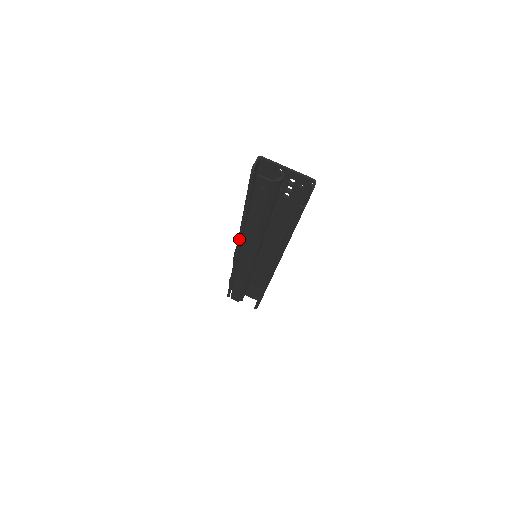
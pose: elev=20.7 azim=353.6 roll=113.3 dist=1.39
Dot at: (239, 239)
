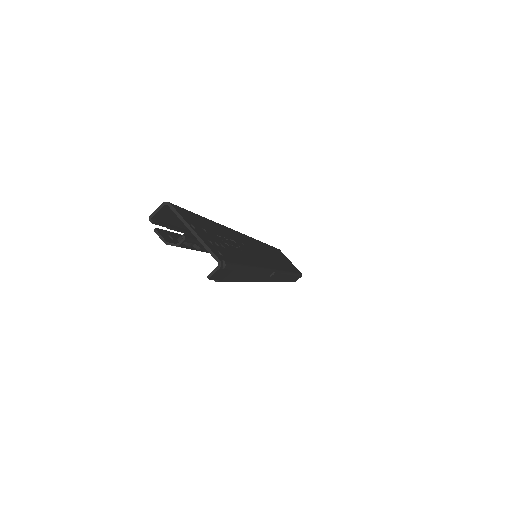
Dot at: occluded
